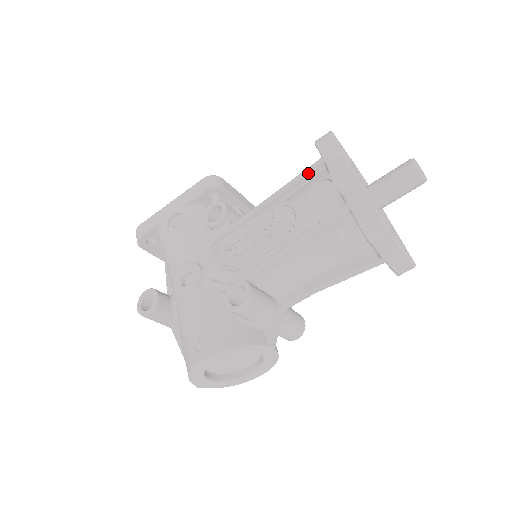
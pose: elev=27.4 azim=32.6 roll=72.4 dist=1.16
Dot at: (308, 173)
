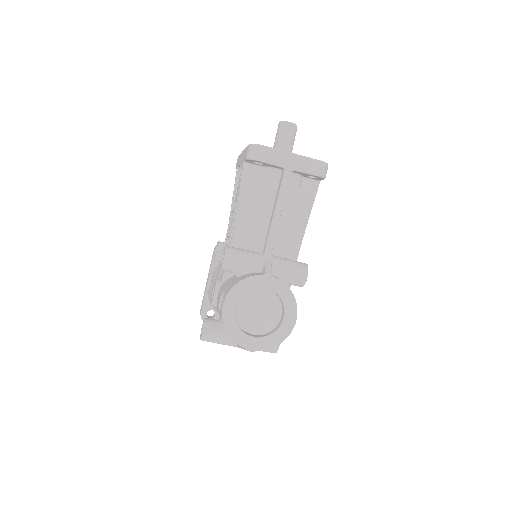
Dot at: (236, 180)
